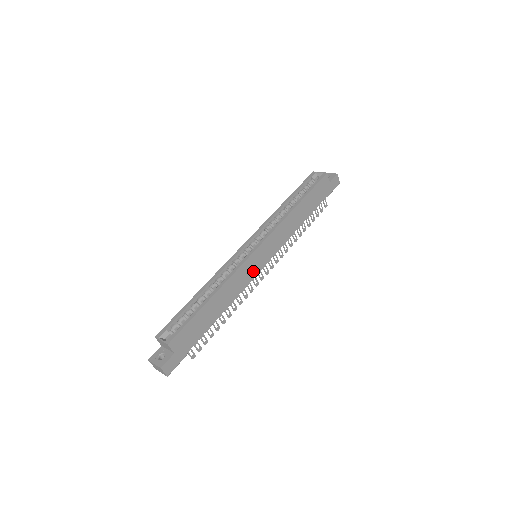
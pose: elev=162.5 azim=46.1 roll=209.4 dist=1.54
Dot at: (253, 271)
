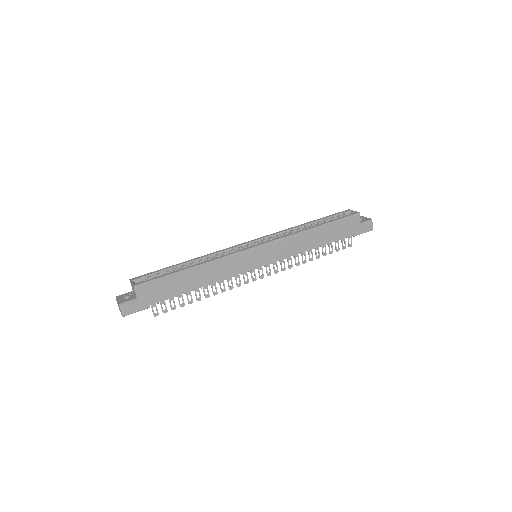
Dot at: (245, 266)
